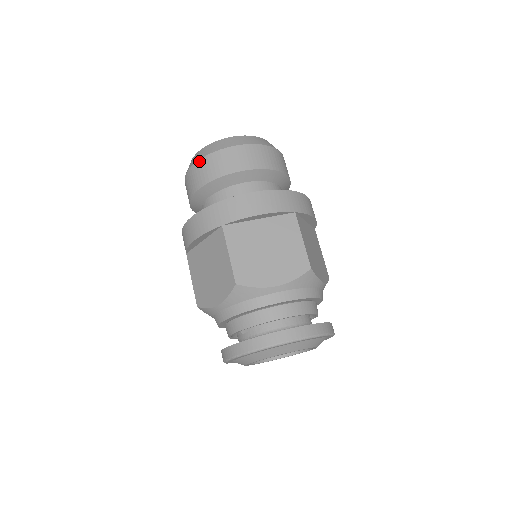
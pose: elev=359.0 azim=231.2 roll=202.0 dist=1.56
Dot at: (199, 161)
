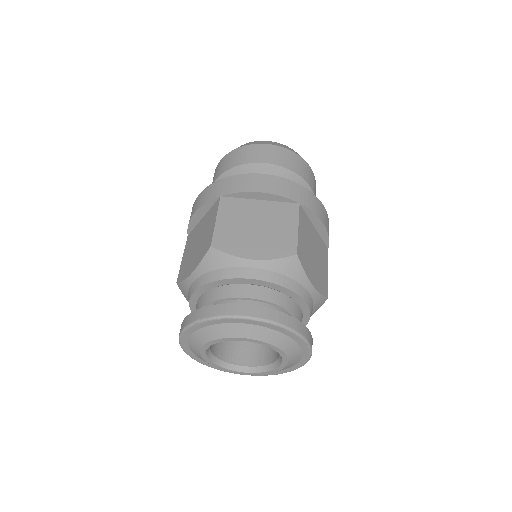
Dot at: (227, 154)
